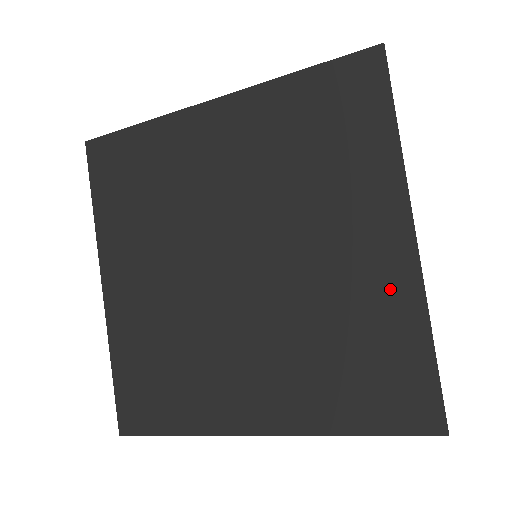
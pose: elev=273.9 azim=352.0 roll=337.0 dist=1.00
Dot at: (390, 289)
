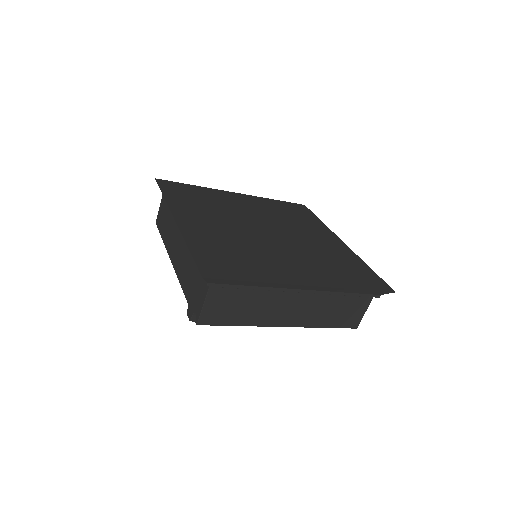
Dot at: (344, 252)
